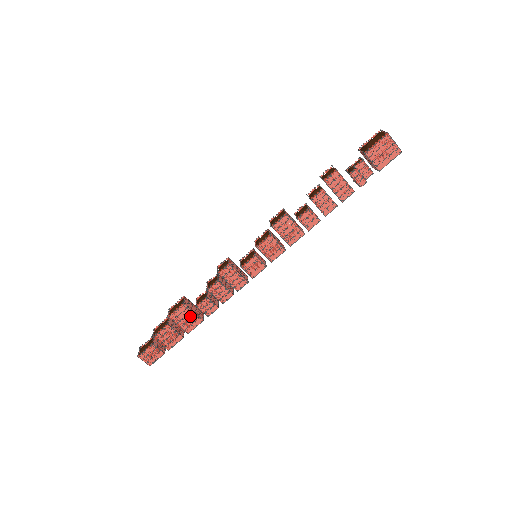
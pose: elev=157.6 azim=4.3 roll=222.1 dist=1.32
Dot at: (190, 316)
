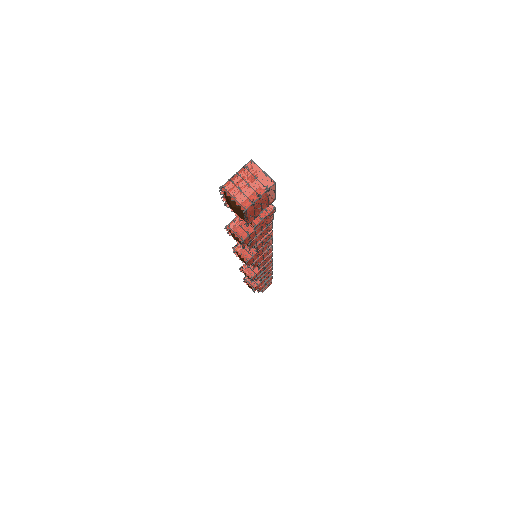
Dot at: (264, 280)
